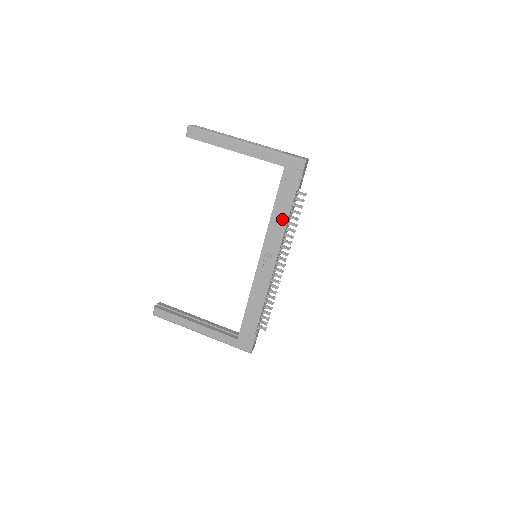
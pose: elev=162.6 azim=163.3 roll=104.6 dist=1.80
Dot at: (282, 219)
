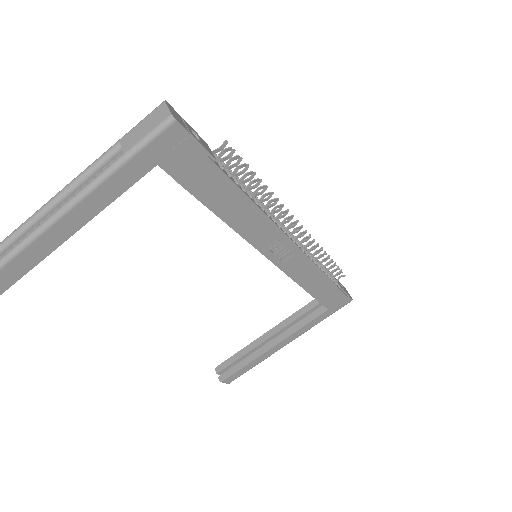
Dot at: (241, 207)
